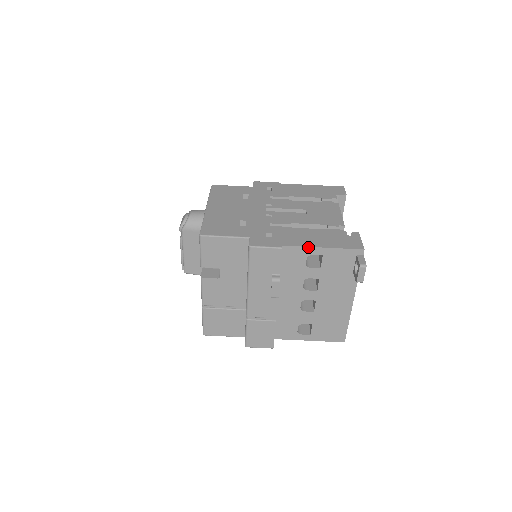
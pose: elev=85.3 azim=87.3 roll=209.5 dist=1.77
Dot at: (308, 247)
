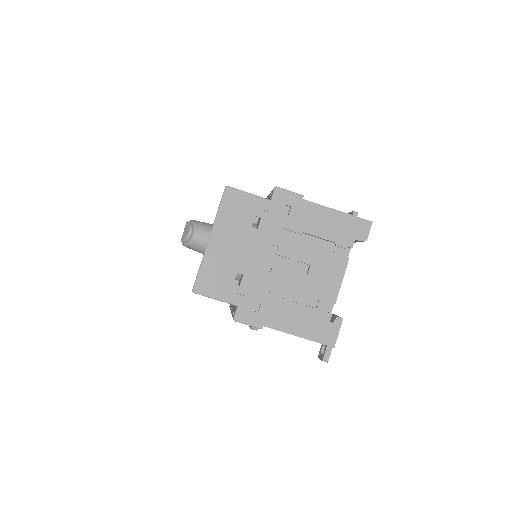
Dot at: occluded
